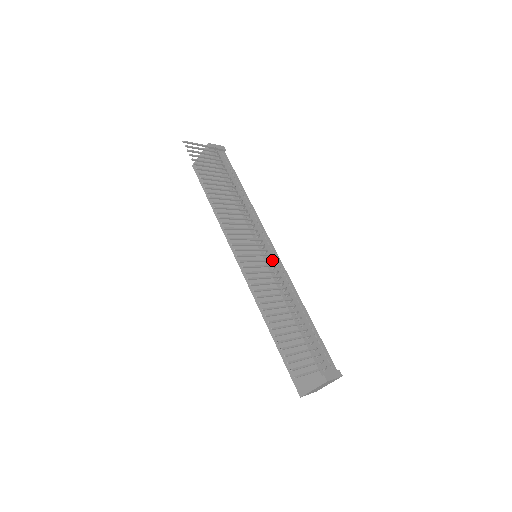
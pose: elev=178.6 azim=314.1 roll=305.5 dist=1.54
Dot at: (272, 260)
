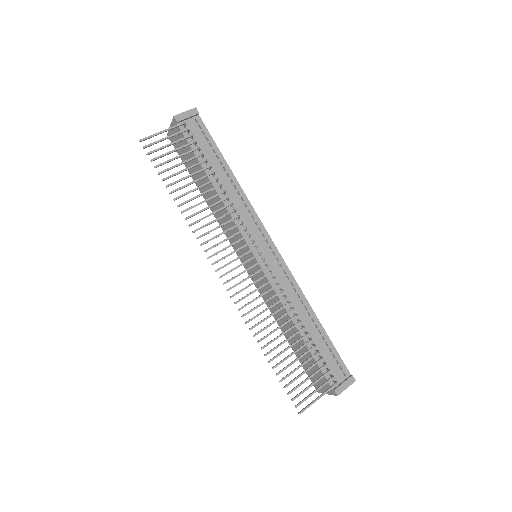
Dot at: (270, 273)
